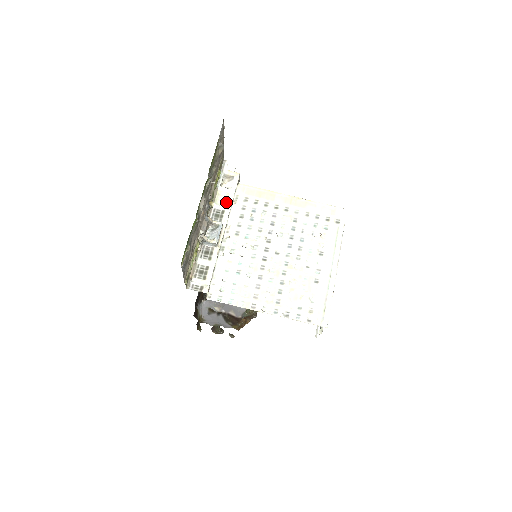
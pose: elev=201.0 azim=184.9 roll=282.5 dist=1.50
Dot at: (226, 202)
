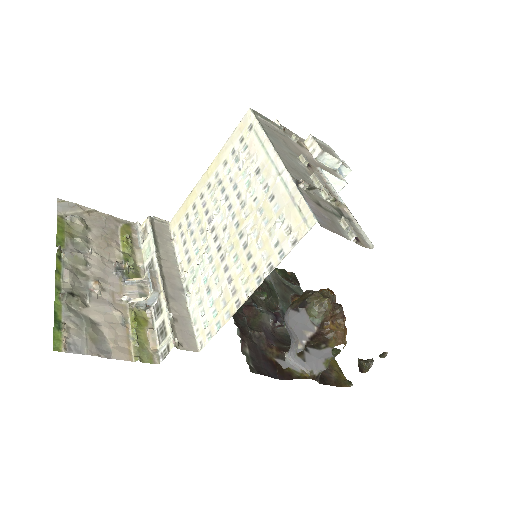
Dot at: (150, 250)
